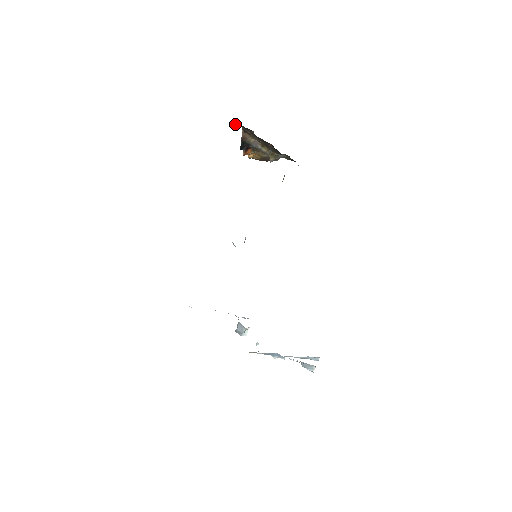
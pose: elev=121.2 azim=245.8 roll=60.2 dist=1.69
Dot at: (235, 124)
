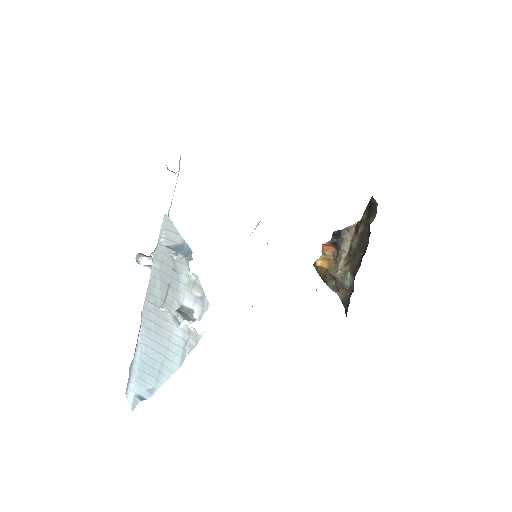
Dot at: (372, 198)
